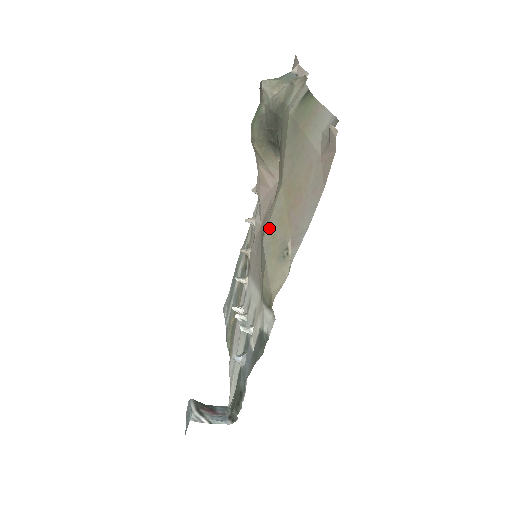
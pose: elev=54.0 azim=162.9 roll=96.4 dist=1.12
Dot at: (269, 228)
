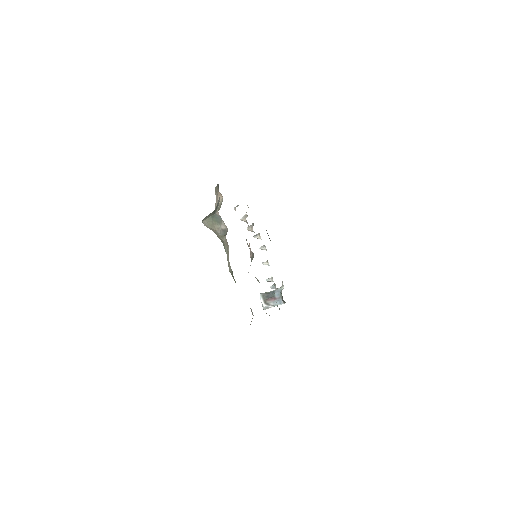
Dot at: occluded
